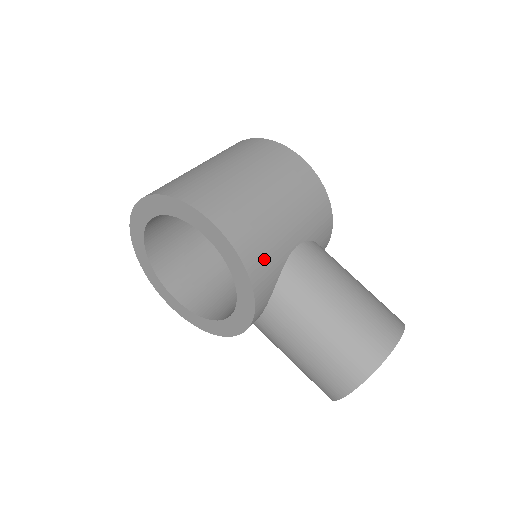
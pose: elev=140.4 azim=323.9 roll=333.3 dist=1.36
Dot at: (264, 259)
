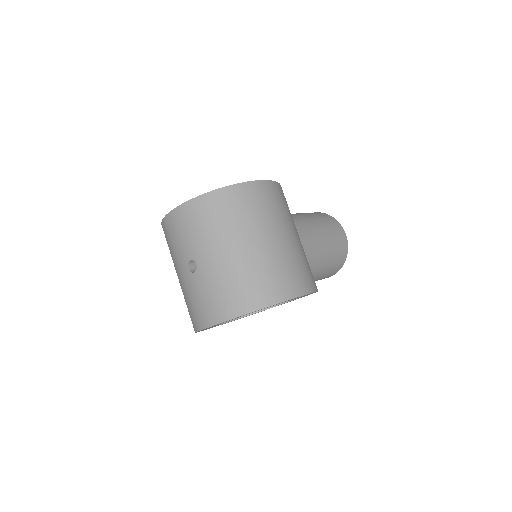
Dot at: occluded
